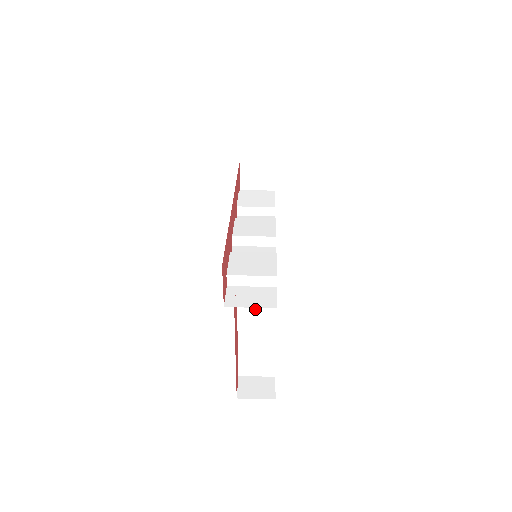
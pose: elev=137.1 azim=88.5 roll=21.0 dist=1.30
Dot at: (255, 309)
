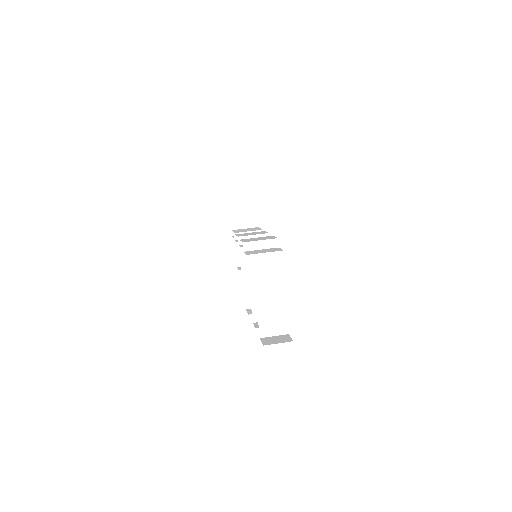
Dot at: (266, 269)
